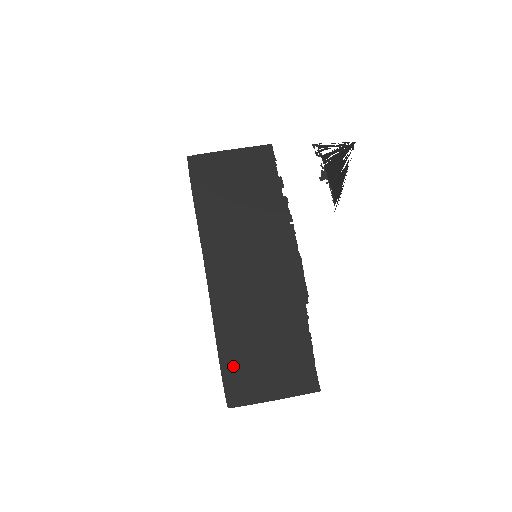
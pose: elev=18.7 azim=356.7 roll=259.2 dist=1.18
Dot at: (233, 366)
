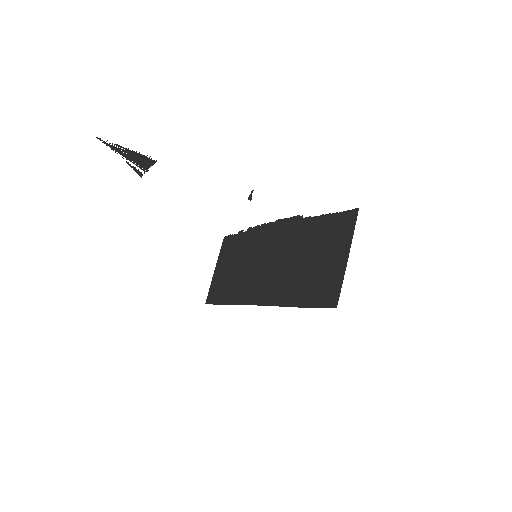
Dot at: (312, 295)
